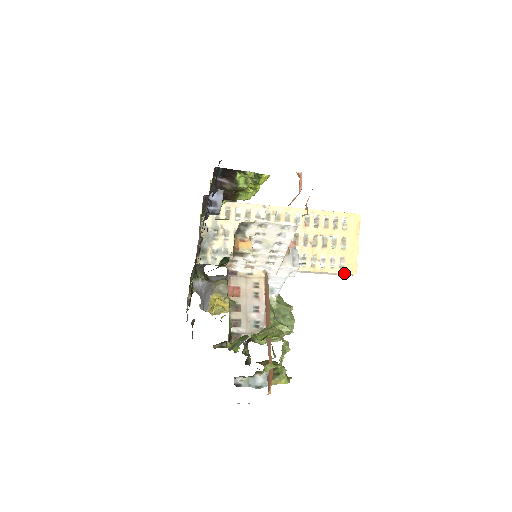
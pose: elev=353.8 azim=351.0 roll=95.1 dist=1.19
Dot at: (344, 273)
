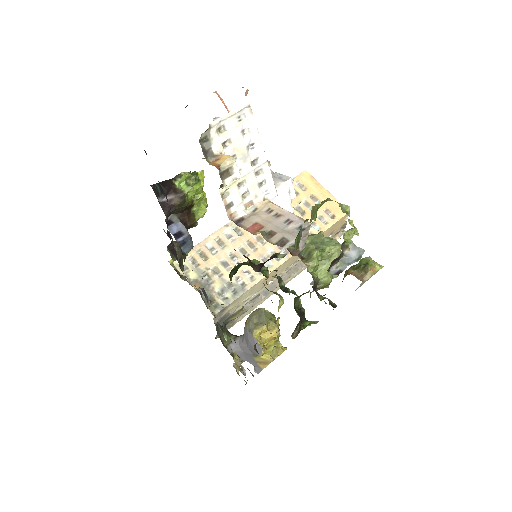
Dot at: (339, 219)
